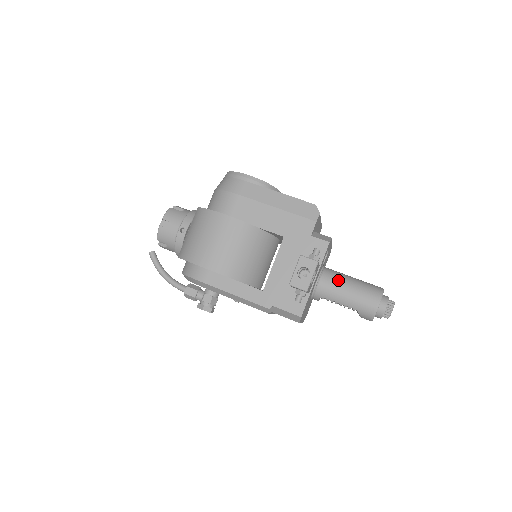
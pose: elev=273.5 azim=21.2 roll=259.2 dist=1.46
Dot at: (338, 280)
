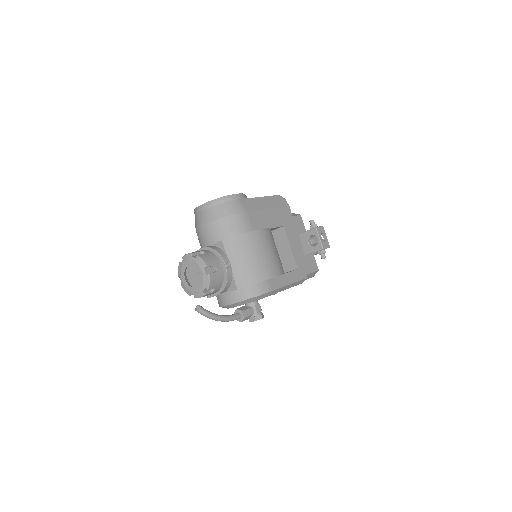
Dot at: occluded
